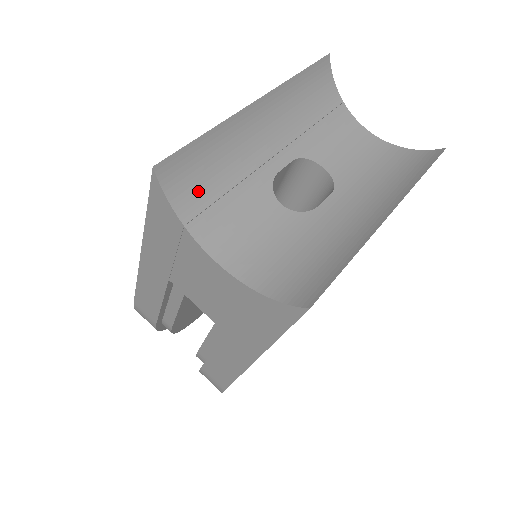
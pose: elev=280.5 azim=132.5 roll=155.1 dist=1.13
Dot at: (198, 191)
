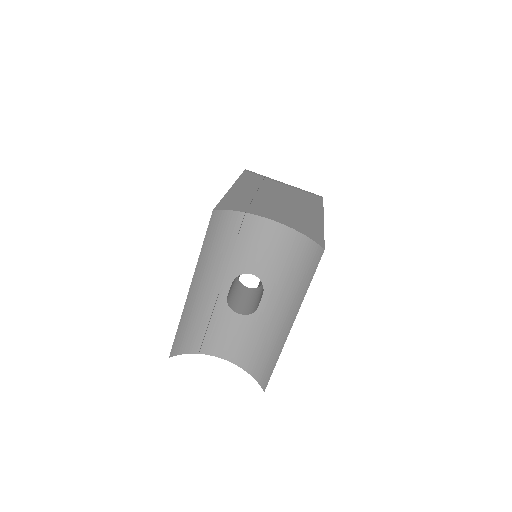
Dot at: (194, 339)
